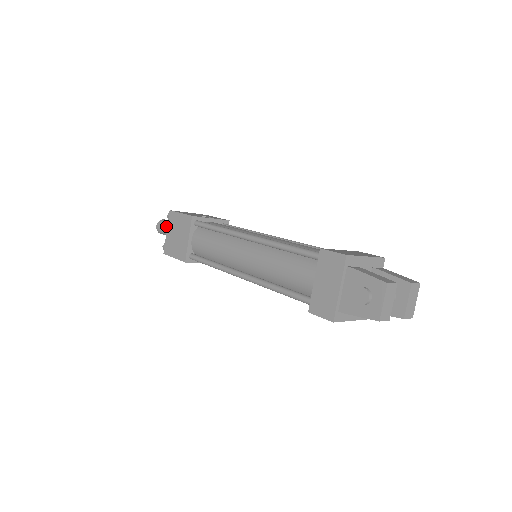
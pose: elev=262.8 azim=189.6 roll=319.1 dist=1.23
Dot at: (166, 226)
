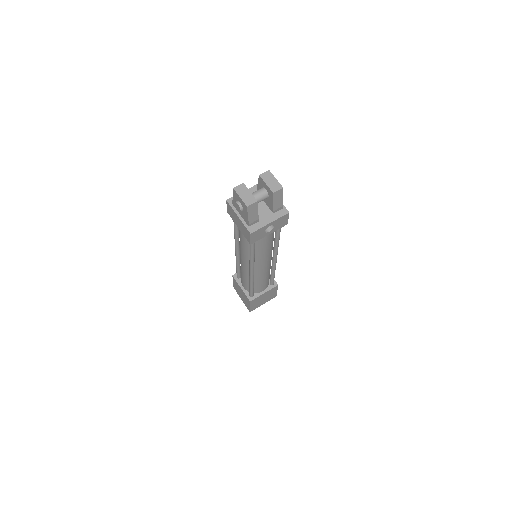
Dot at: occluded
